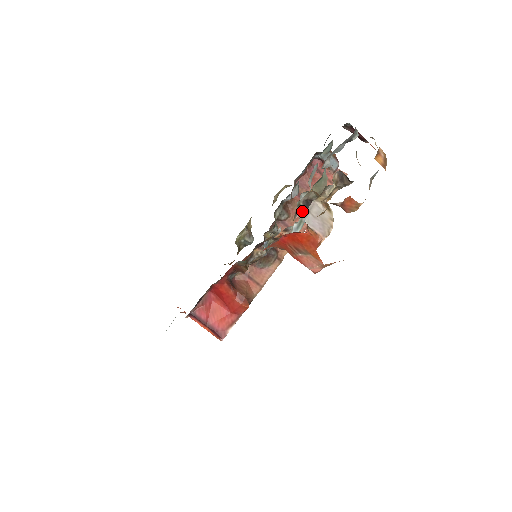
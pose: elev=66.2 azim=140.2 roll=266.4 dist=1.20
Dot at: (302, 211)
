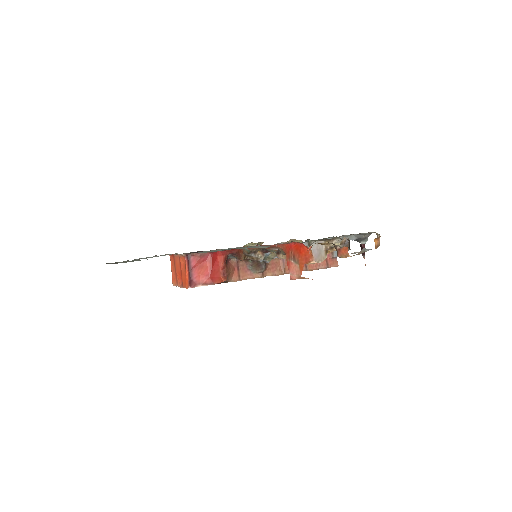
Dot at: occluded
